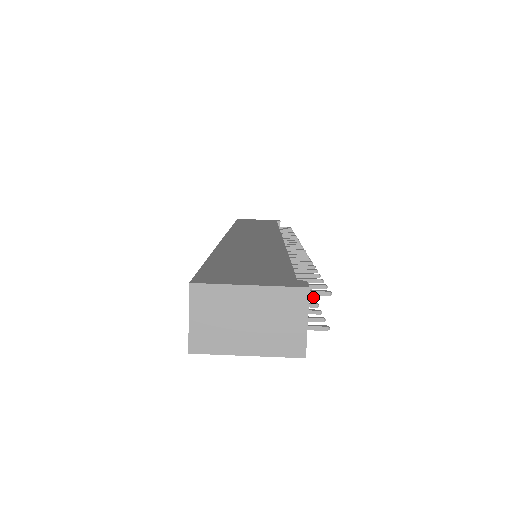
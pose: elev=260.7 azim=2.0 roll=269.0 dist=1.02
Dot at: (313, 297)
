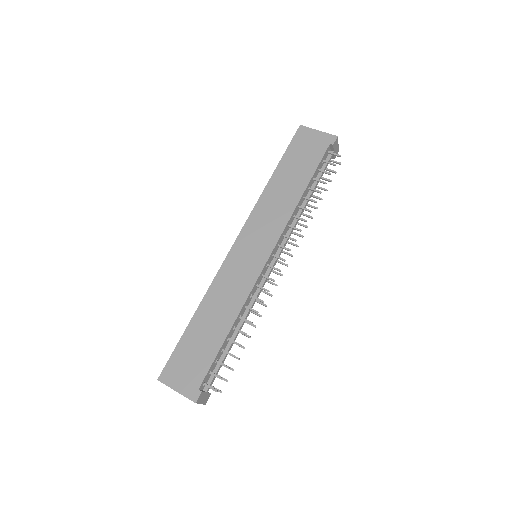
Dot at: (243, 347)
